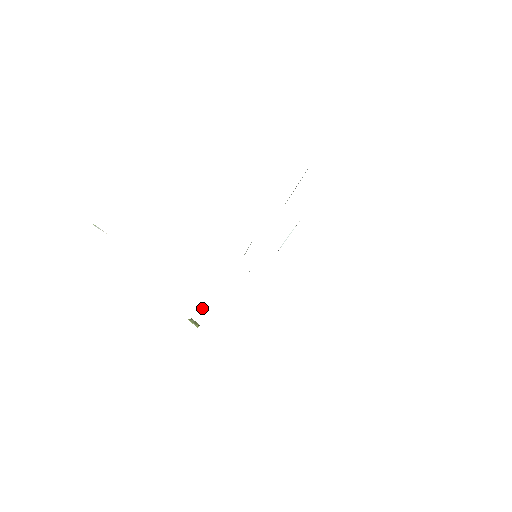
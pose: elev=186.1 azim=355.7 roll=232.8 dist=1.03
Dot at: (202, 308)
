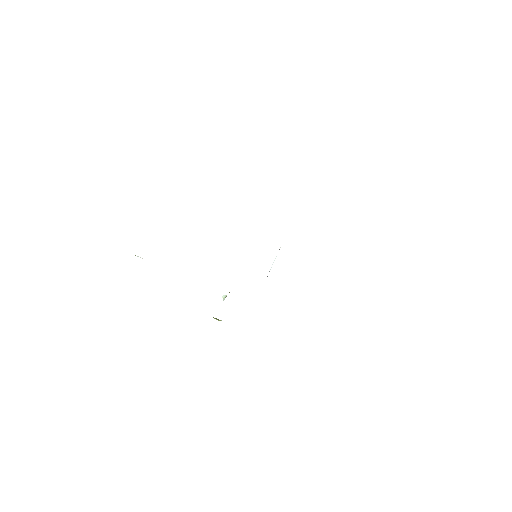
Dot at: (224, 296)
